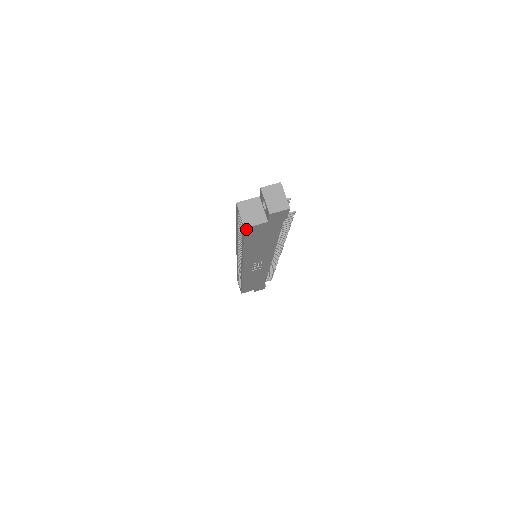
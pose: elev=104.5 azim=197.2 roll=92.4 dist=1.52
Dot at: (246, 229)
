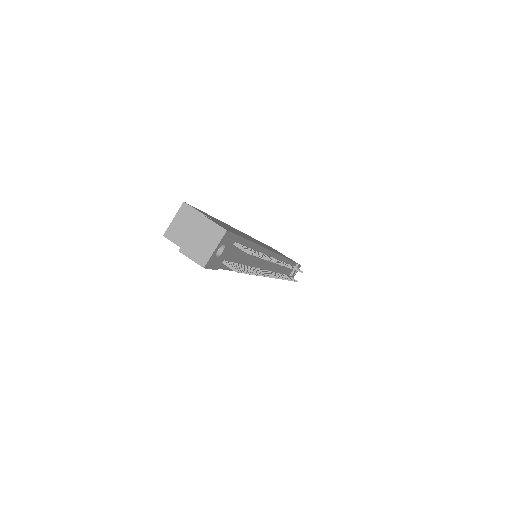
Dot at: (168, 237)
